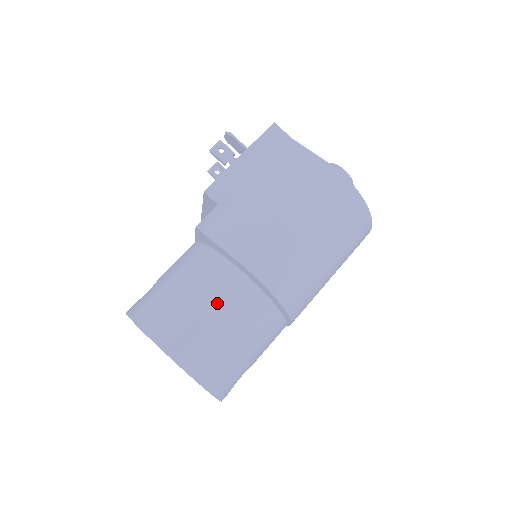
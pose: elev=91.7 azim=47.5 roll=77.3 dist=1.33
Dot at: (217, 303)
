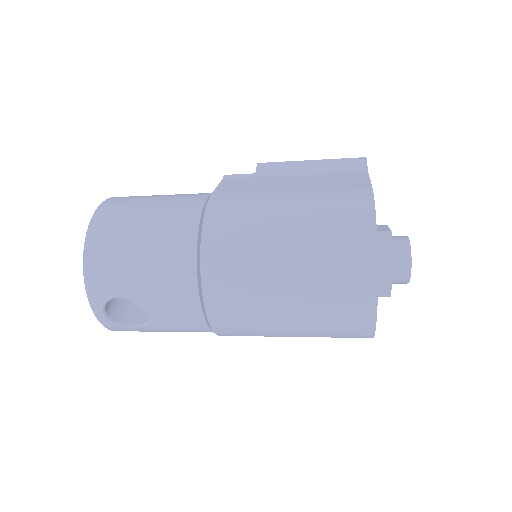
Dot at: (163, 206)
